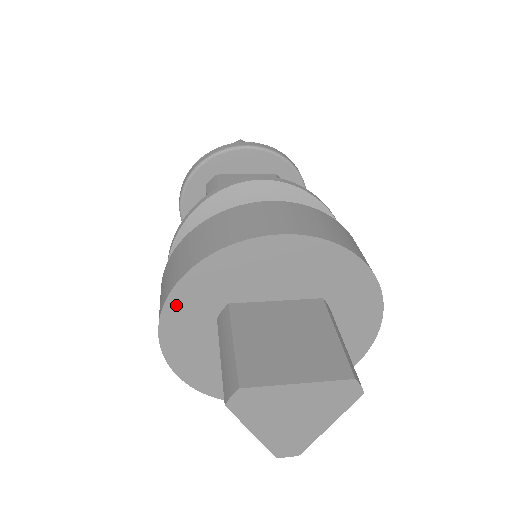
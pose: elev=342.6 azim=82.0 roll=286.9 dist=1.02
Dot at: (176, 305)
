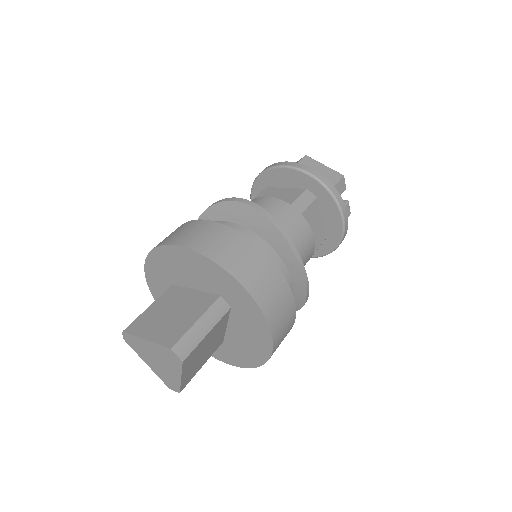
Dot at: (150, 278)
